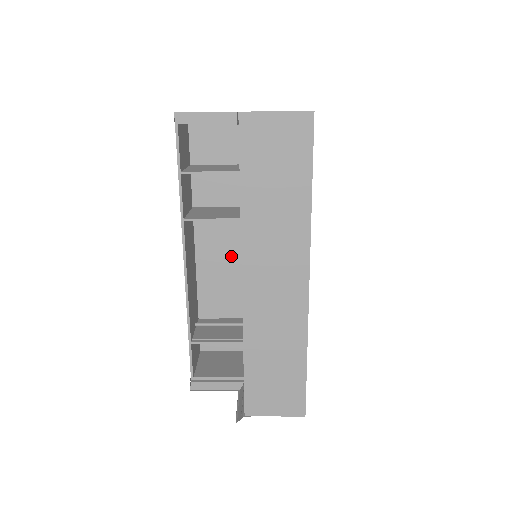
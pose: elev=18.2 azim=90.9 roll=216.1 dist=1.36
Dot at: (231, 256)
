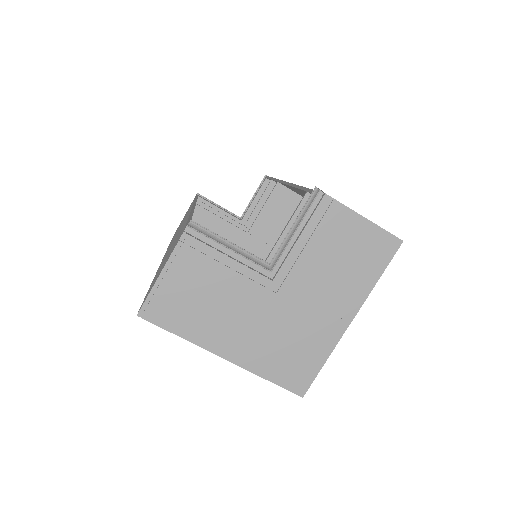
Dot at: occluded
